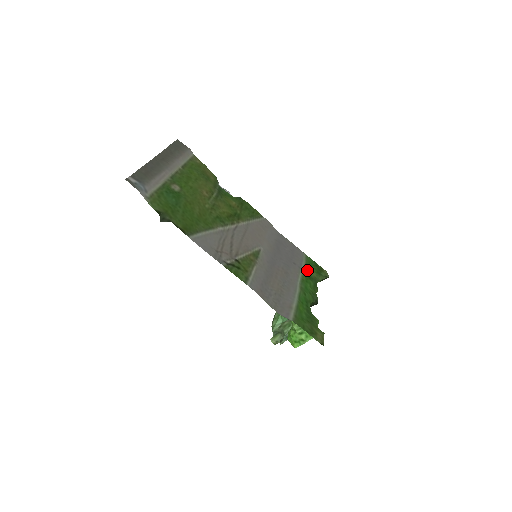
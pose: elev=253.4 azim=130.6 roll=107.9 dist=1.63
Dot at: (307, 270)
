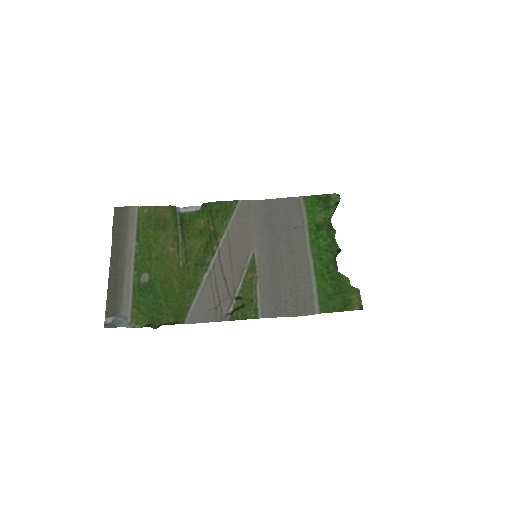
Dot at: (312, 221)
